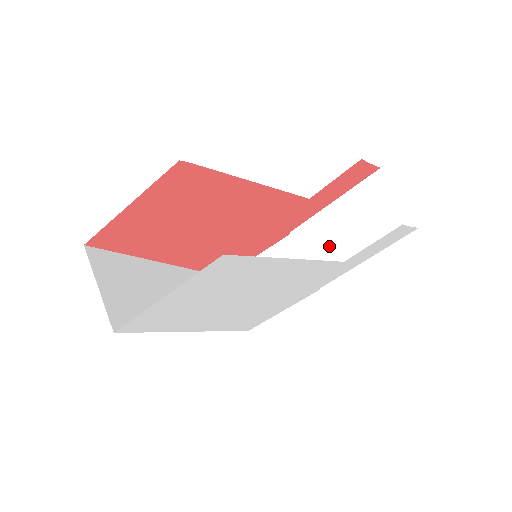
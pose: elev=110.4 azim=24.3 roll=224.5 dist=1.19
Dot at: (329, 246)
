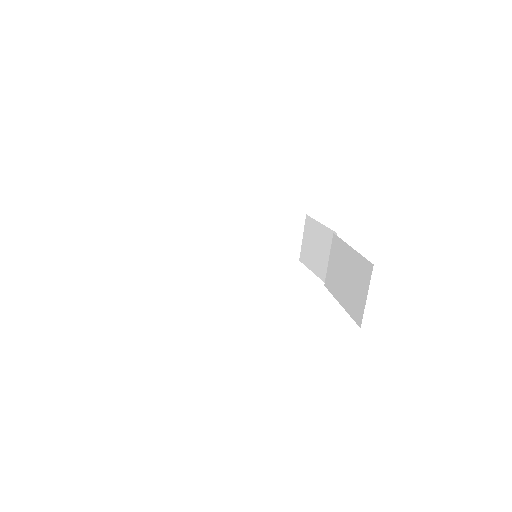
Dot at: (337, 270)
